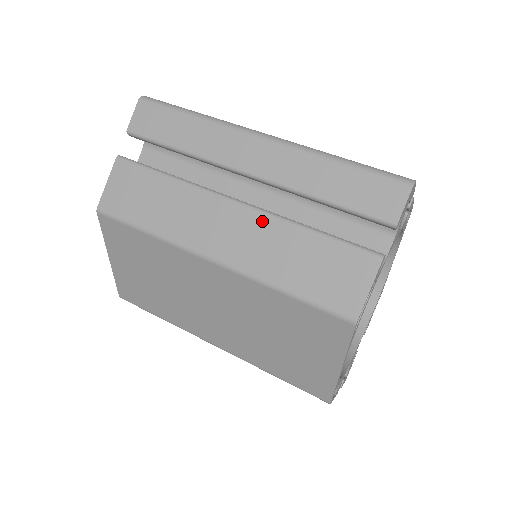
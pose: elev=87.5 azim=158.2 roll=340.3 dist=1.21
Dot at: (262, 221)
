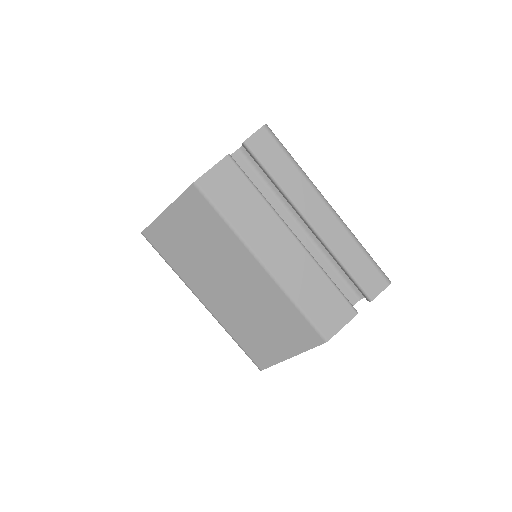
Dot at: (305, 258)
